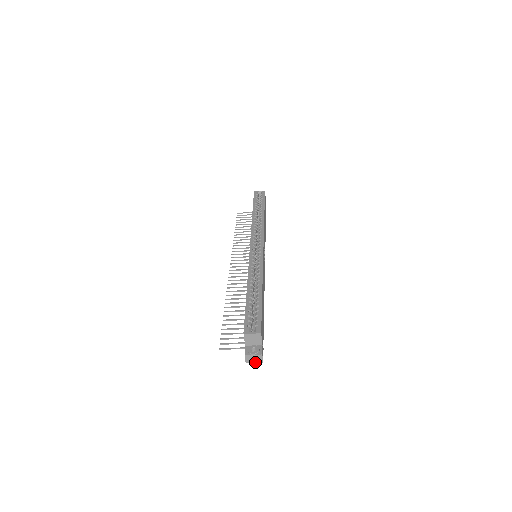
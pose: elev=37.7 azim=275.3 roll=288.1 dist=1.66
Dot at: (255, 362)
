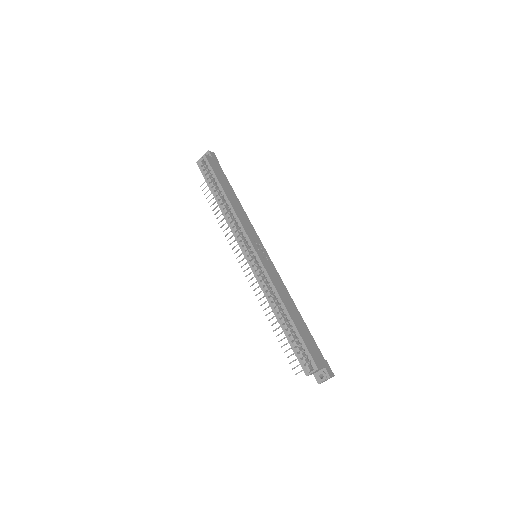
Dot at: occluded
